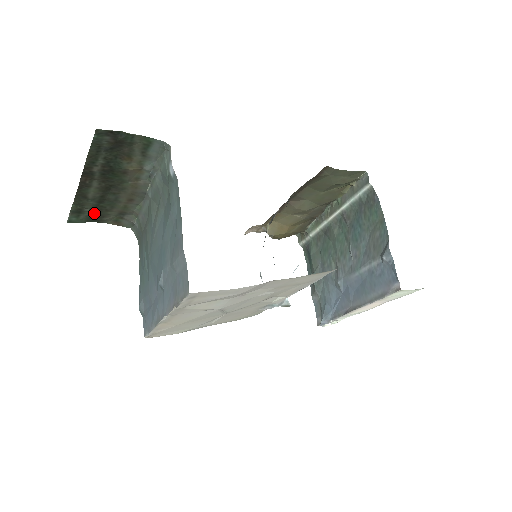
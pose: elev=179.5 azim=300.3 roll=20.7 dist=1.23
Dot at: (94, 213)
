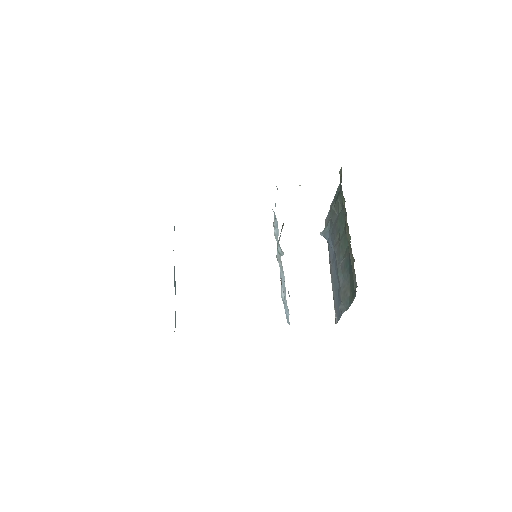
Dot at: occluded
